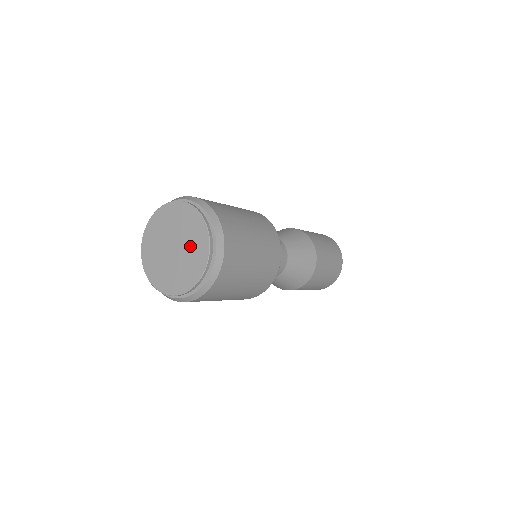
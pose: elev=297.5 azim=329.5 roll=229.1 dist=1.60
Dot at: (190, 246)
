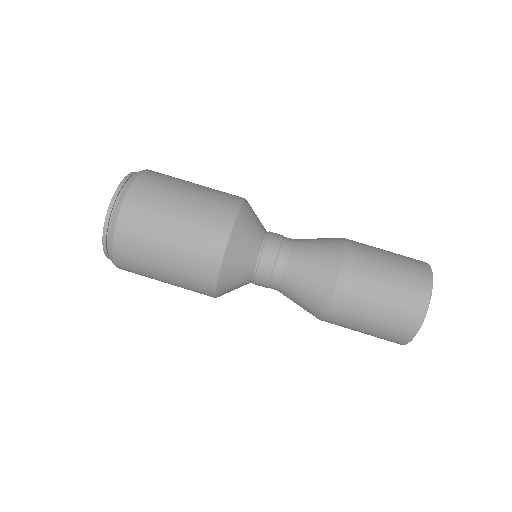
Dot at: occluded
